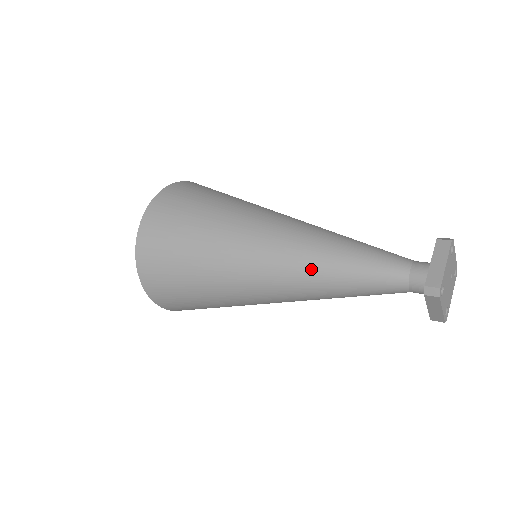
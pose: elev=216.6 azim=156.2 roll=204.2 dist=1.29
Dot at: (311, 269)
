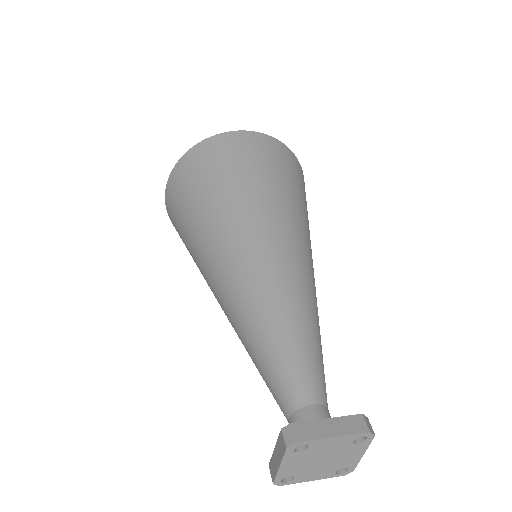
Dot at: occluded
